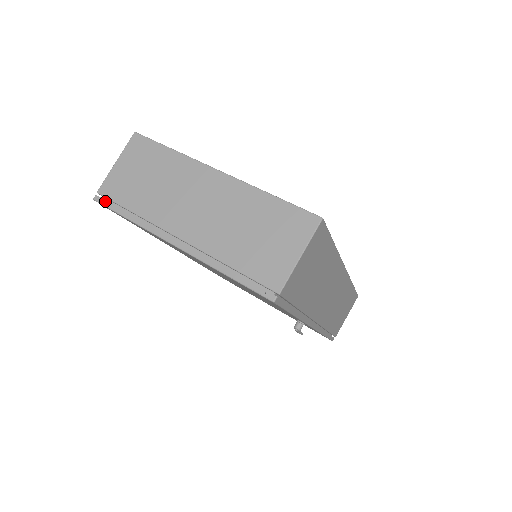
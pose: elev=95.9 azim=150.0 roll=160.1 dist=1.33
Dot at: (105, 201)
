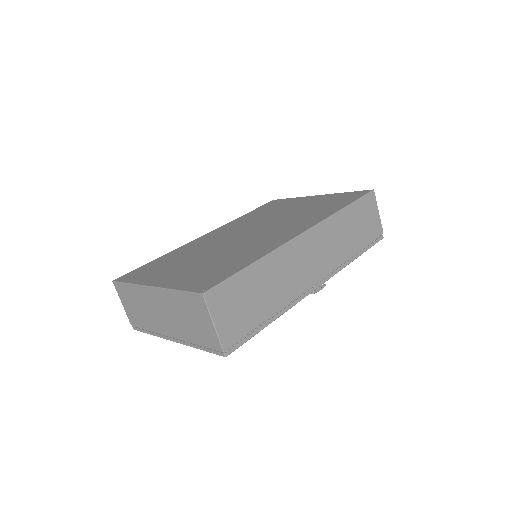
Dot at: (137, 329)
